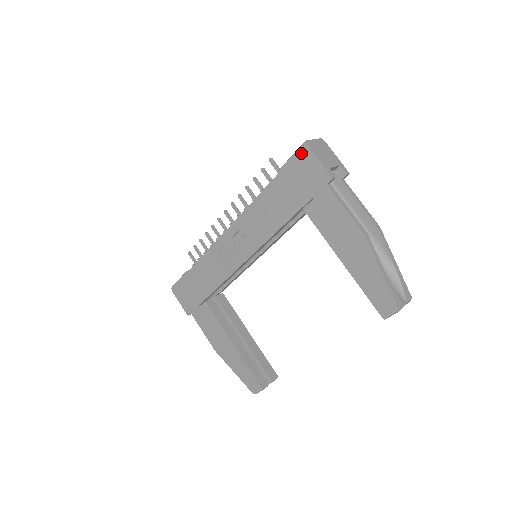
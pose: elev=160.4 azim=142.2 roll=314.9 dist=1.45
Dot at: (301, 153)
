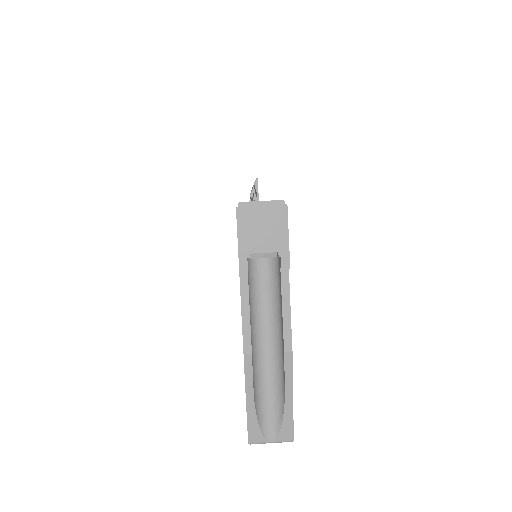
Dot at: occluded
